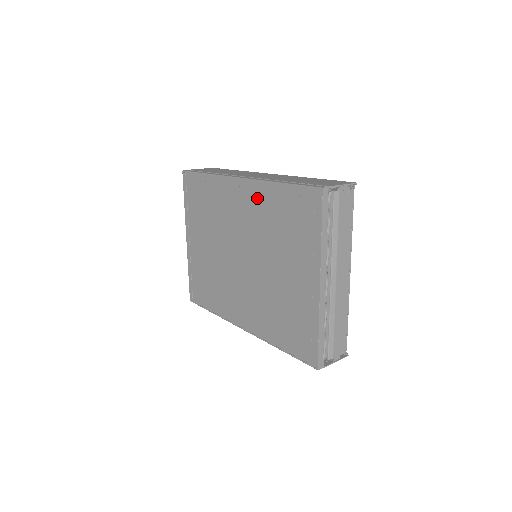
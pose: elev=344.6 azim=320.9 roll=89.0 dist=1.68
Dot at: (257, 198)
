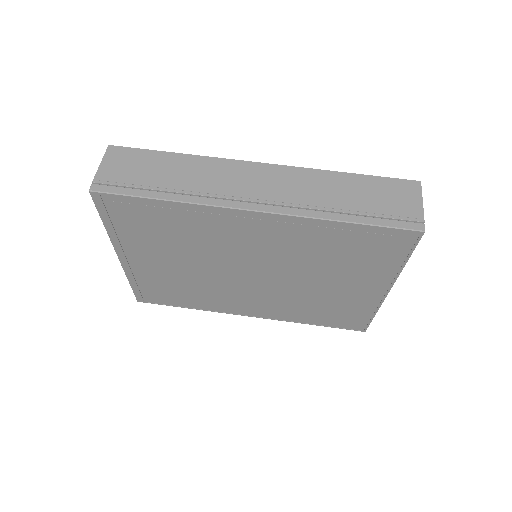
Dot at: (293, 231)
